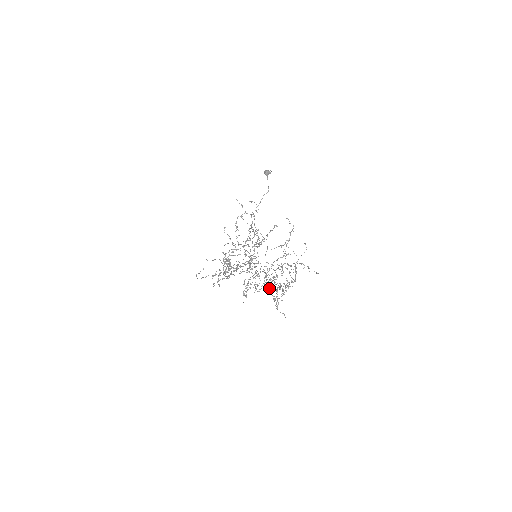
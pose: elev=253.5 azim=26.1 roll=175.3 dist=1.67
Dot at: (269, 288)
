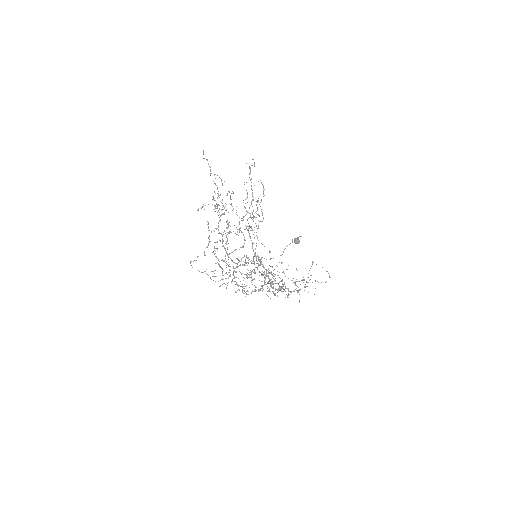
Dot at: occluded
